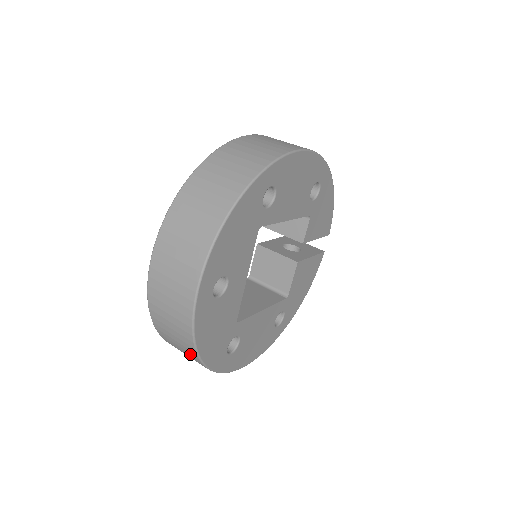
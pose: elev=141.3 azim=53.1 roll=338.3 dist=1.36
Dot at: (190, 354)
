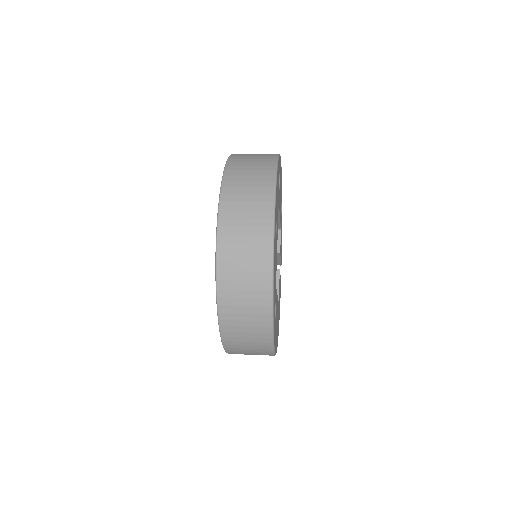
Dot at: (259, 301)
